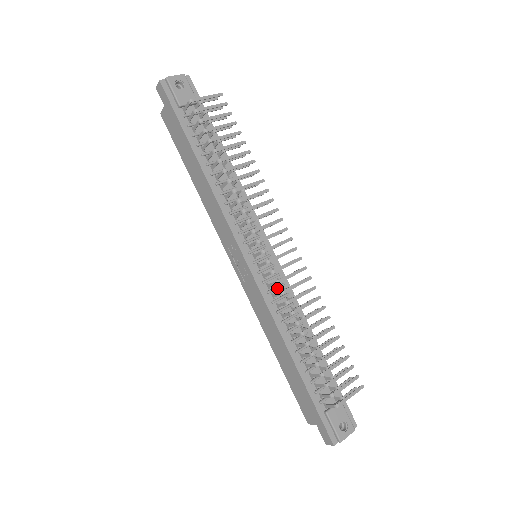
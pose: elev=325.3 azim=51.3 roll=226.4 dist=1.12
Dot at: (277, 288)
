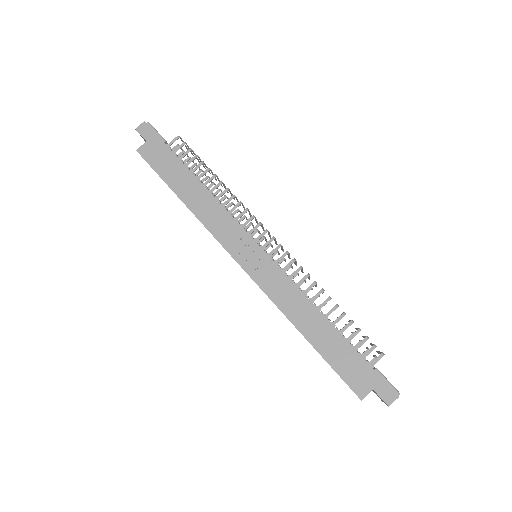
Dot at: (287, 275)
